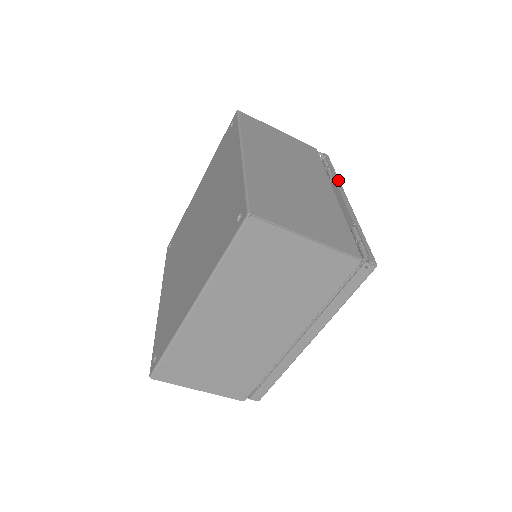
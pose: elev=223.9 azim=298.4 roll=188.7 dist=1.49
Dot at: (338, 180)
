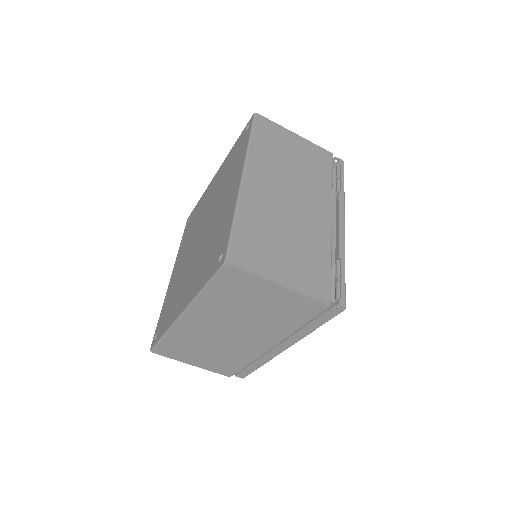
Dot at: (343, 197)
